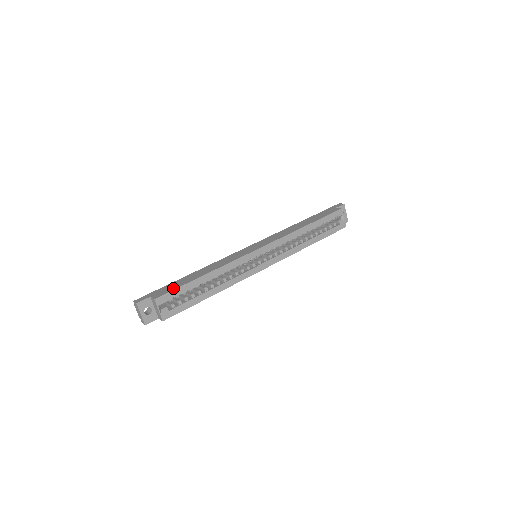
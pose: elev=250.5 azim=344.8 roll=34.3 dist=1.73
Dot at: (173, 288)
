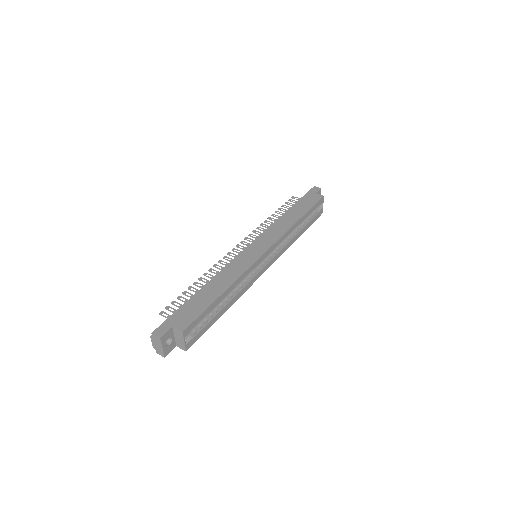
Dot at: (196, 313)
